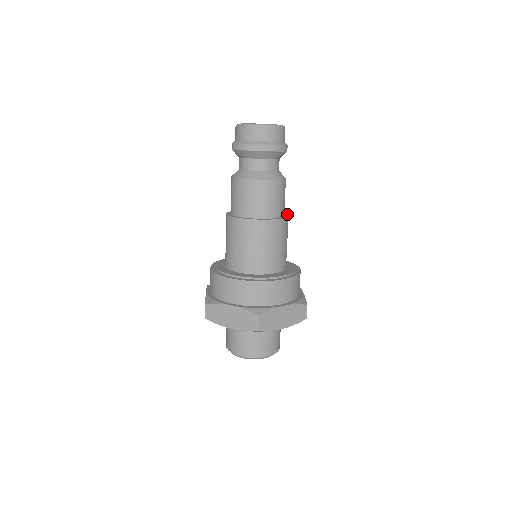
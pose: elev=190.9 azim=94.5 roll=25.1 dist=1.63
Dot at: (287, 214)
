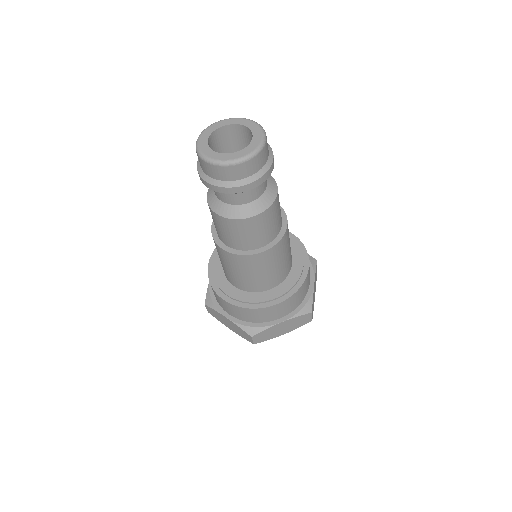
Dot at: (287, 222)
